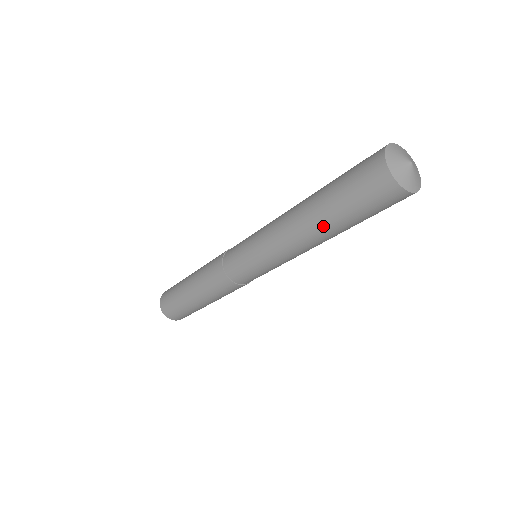
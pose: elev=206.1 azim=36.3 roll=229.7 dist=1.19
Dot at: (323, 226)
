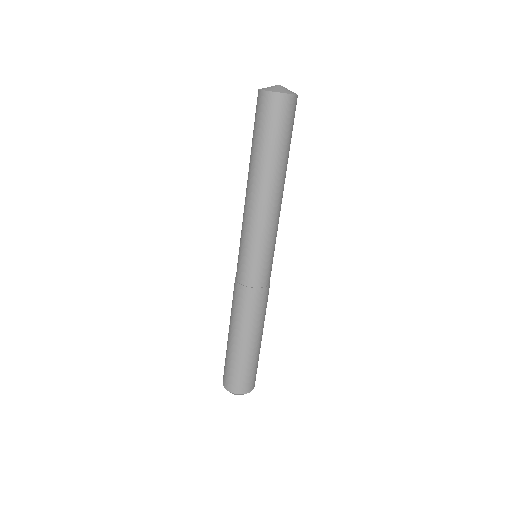
Dot at: (261, 167)
